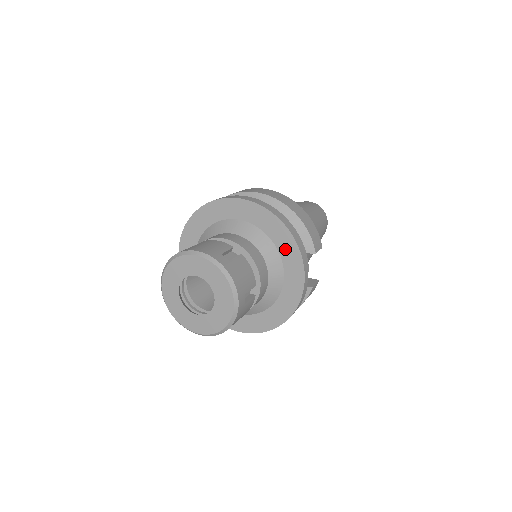
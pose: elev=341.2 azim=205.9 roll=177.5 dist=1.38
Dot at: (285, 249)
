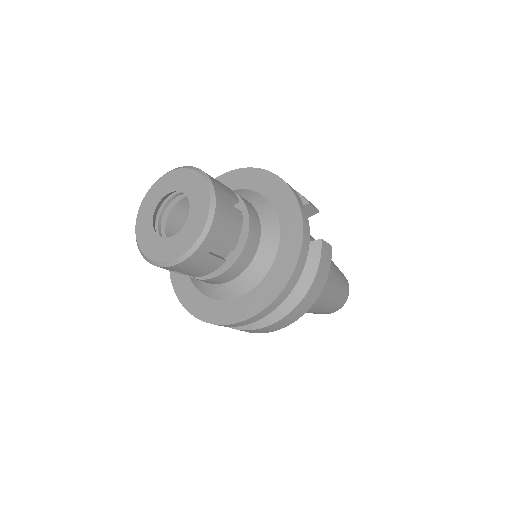
Dot at: (268, 189)
